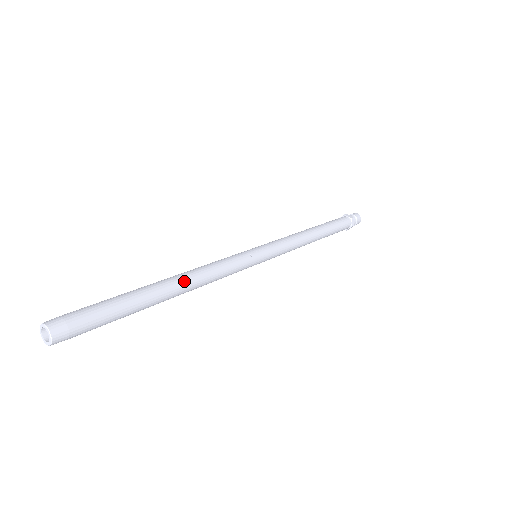
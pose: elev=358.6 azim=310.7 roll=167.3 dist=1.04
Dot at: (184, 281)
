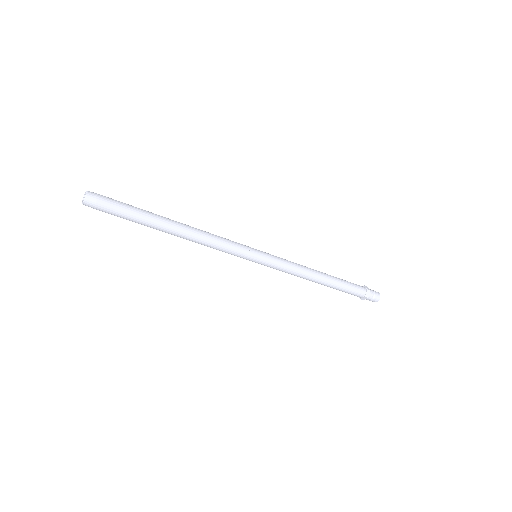
Dot at: (186, 228)
